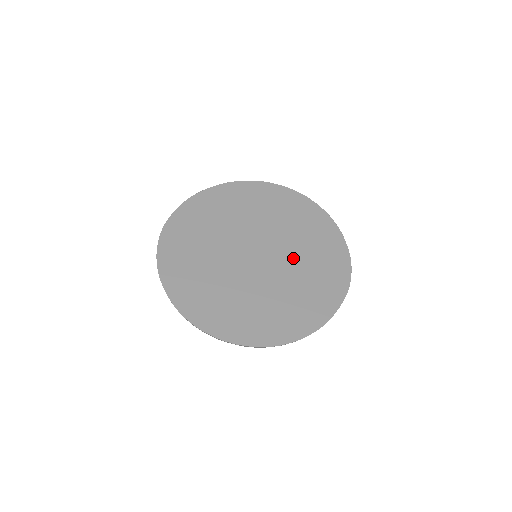
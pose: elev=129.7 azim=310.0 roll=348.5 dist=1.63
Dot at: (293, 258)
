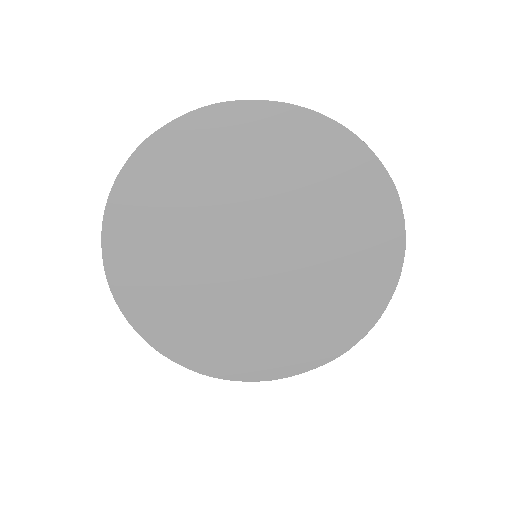
Dot at: (302, 287)
